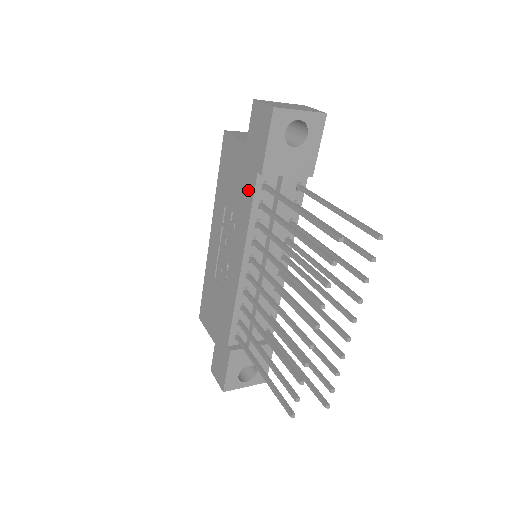
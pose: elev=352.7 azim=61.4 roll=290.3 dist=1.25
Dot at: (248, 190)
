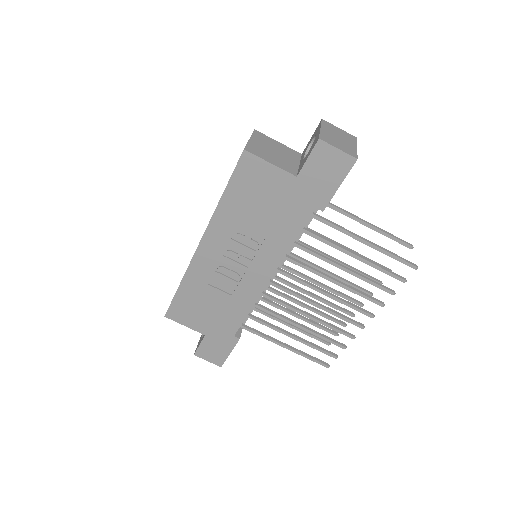
Dot at: (295, 220)
